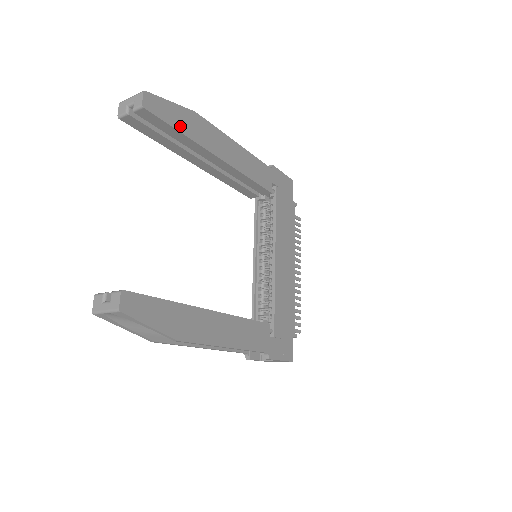
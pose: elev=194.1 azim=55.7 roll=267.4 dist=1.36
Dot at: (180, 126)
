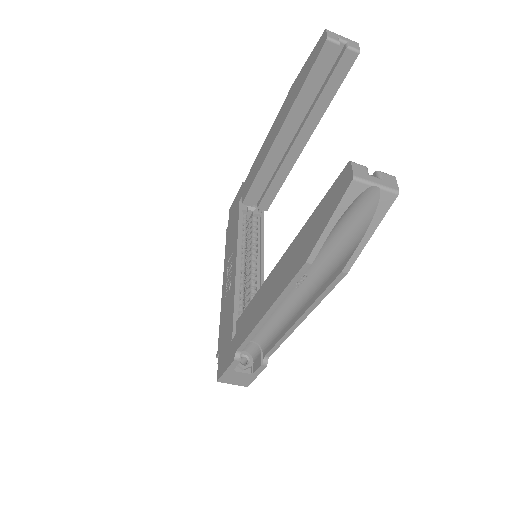
Dot at: (333, 93)
